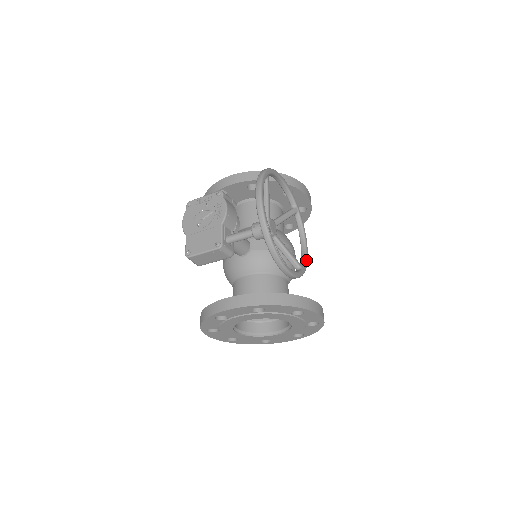
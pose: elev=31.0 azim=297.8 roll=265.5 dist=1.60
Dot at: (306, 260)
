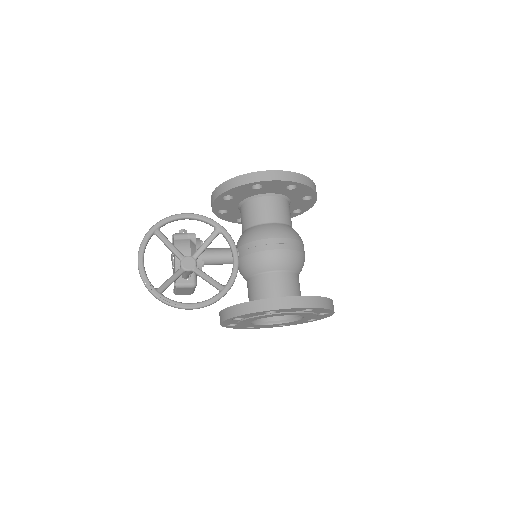
Dot at: (232, 277)
